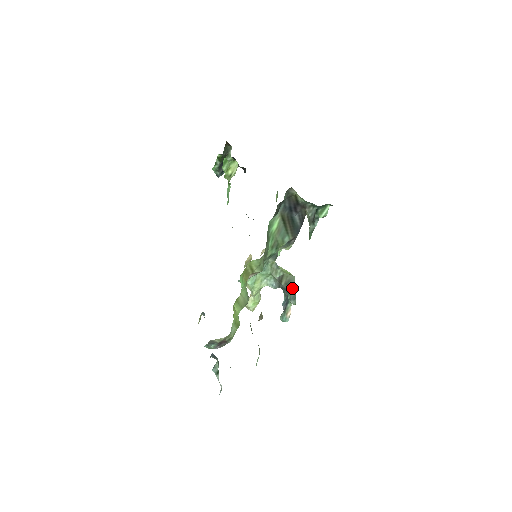
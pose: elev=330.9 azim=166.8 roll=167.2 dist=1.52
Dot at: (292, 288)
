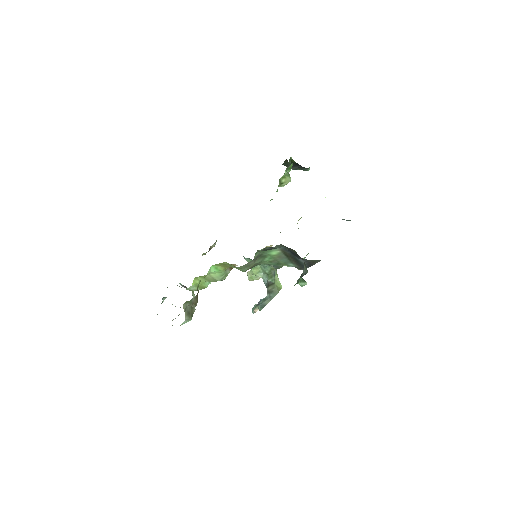
Dot at: (268, 299)
